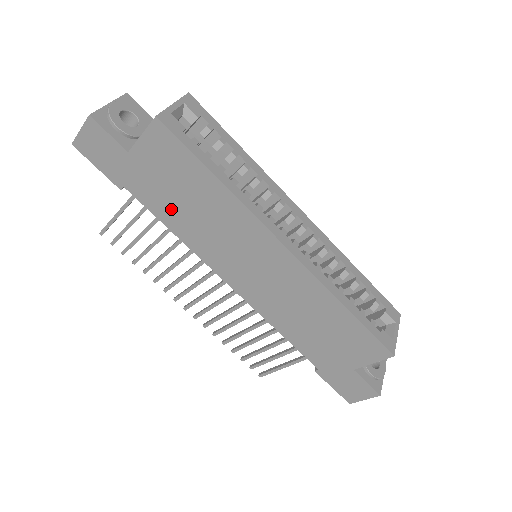
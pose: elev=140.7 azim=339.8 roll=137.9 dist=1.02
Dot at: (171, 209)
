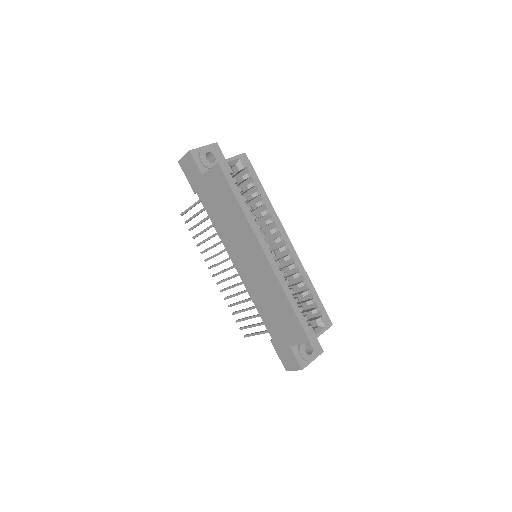
Dot at: (215, 212)
